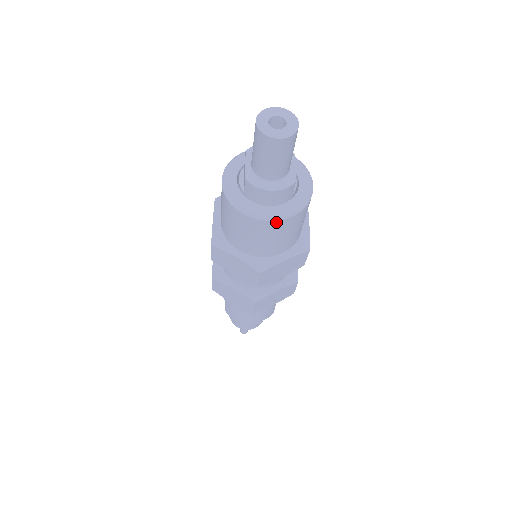
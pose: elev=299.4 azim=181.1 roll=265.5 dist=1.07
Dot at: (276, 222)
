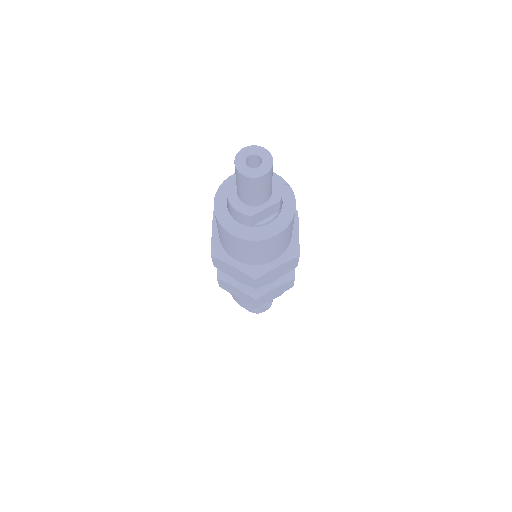
Dot at: (223, 228)
